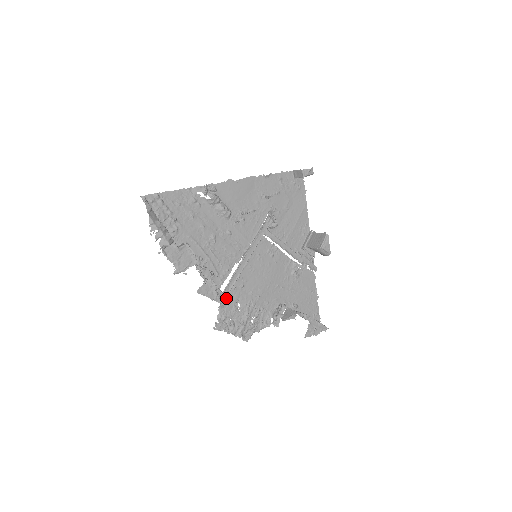
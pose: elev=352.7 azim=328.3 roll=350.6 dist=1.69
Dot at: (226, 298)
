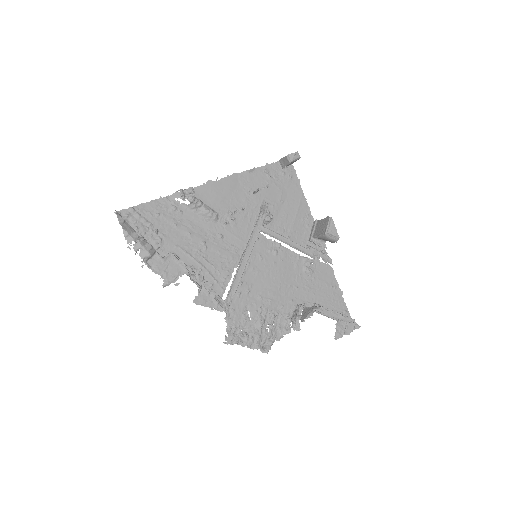
Dot at: (232, 307)
